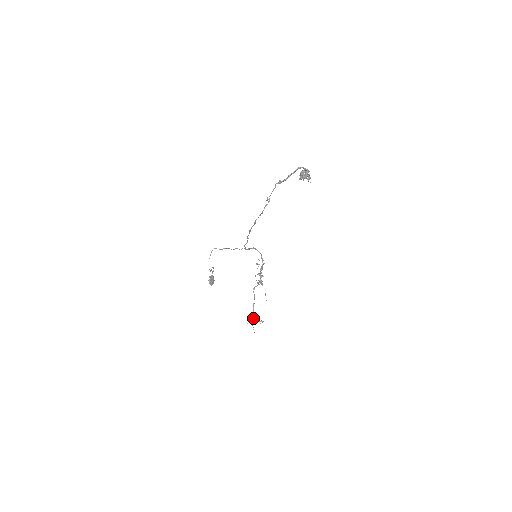
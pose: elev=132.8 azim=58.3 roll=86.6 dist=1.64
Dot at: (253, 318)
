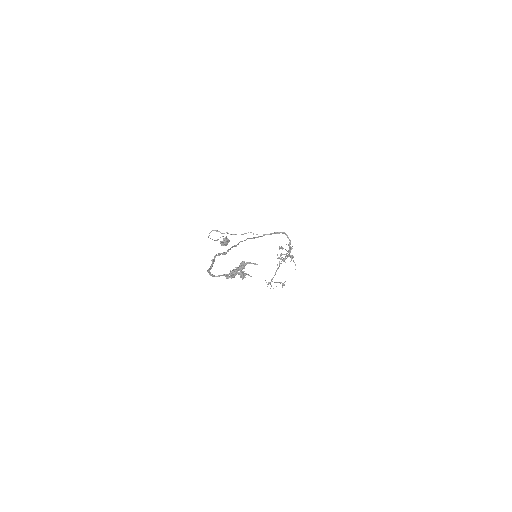
Dot at: (271, 280)
